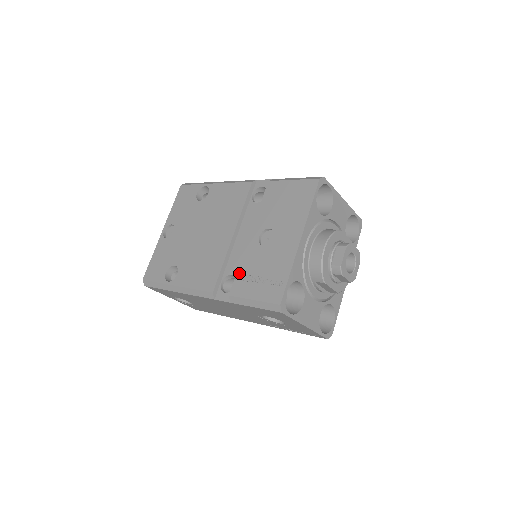
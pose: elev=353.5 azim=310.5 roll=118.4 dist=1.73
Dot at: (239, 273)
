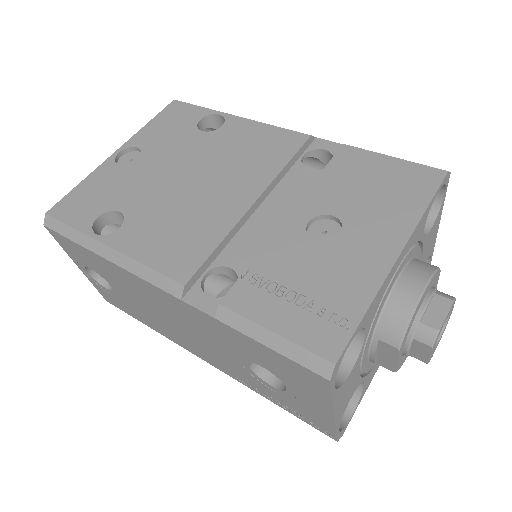
Dot at: (252, 270)
